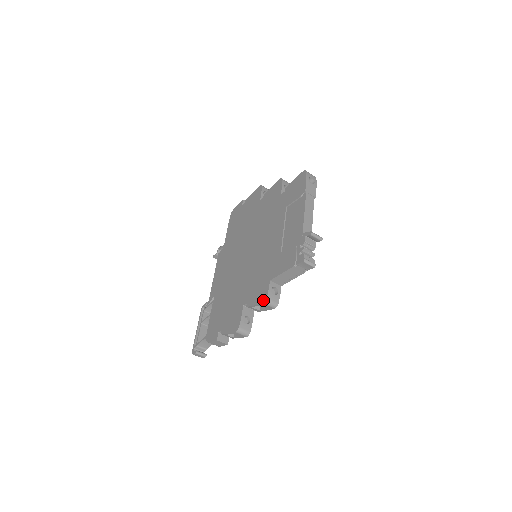
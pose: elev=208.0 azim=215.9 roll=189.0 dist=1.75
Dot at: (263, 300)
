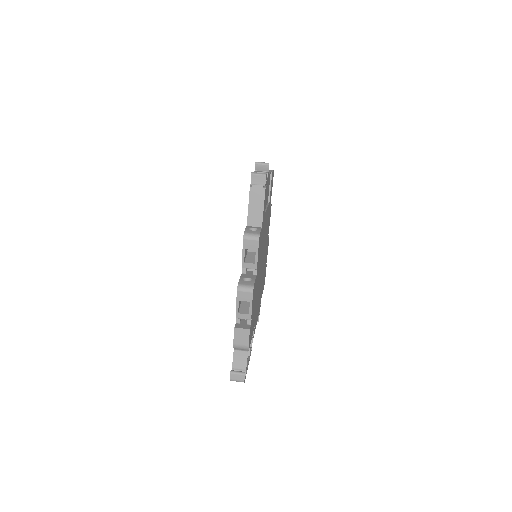
Dot at: (243, 238)
